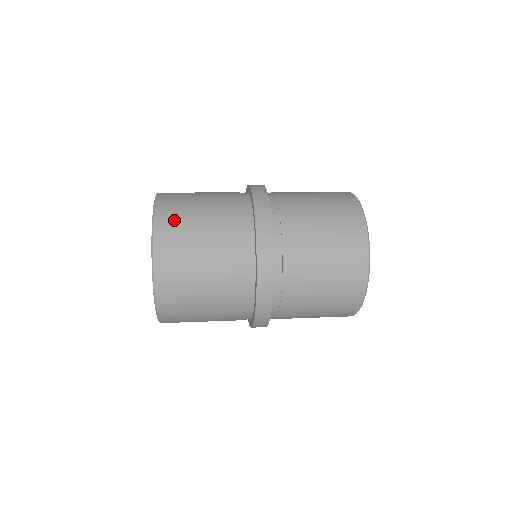
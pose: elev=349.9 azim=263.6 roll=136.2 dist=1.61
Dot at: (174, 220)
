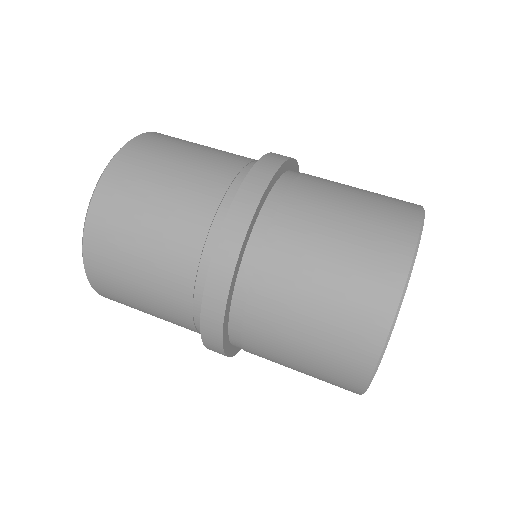
Dot at: (136, 166)
